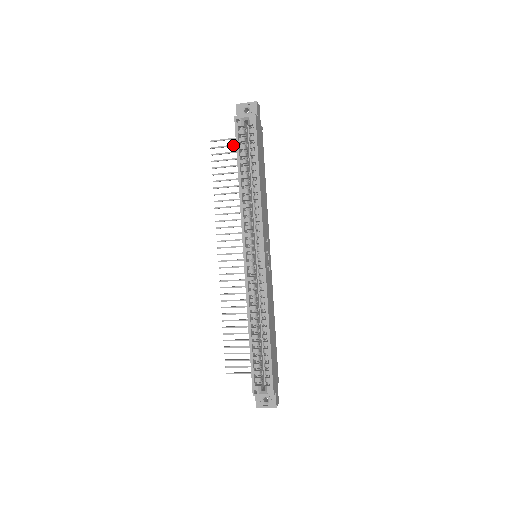
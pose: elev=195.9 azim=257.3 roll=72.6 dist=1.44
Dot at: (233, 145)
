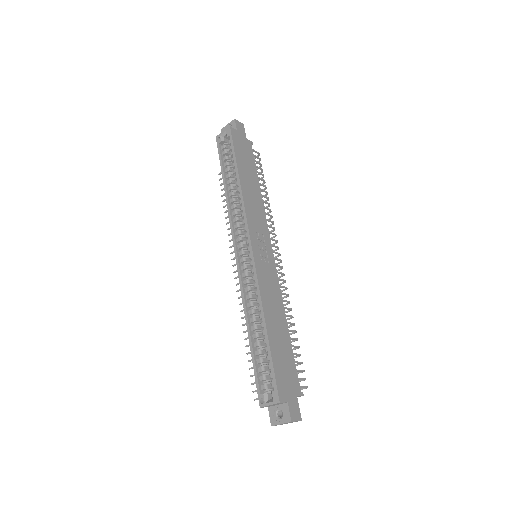
Dot at: occluded
